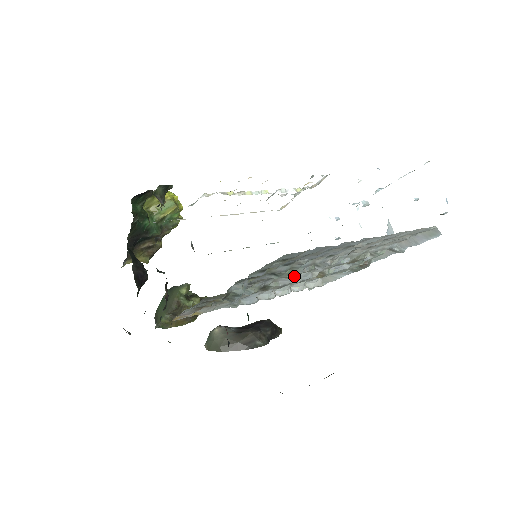
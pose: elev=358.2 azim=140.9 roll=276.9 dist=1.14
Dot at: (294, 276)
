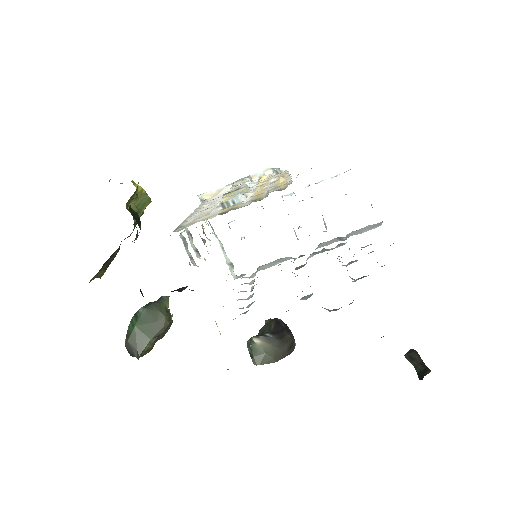
Dot at: occluded
